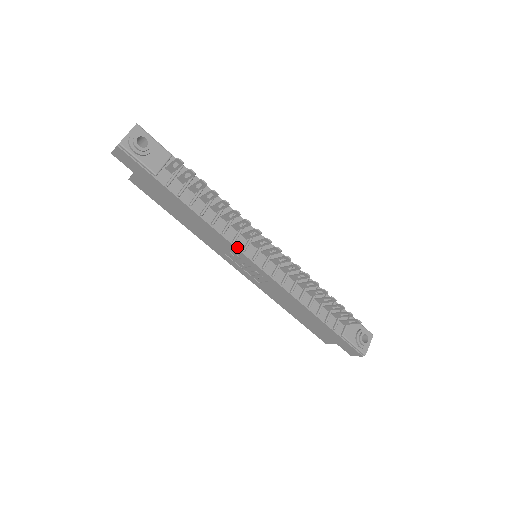
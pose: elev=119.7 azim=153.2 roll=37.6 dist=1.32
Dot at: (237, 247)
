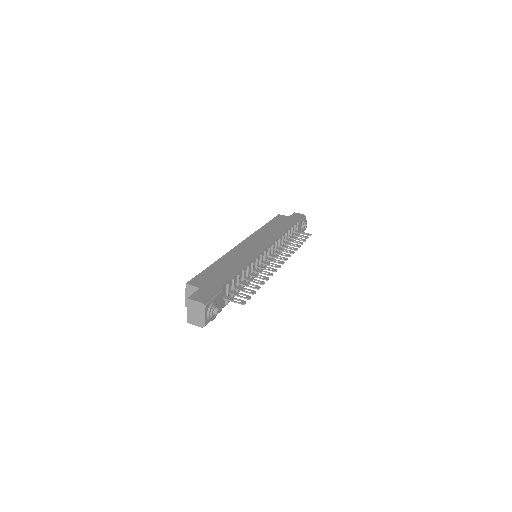
Dot at: occluded
